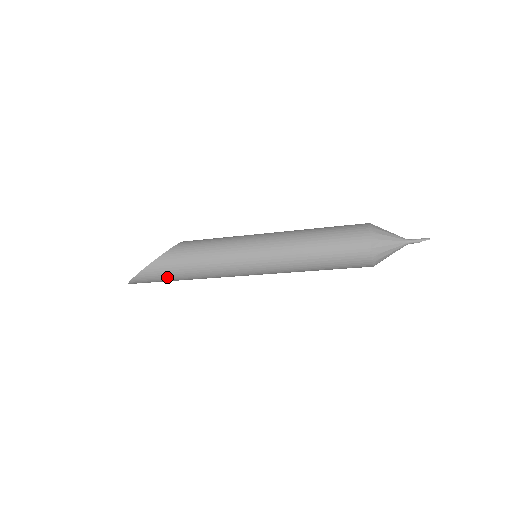
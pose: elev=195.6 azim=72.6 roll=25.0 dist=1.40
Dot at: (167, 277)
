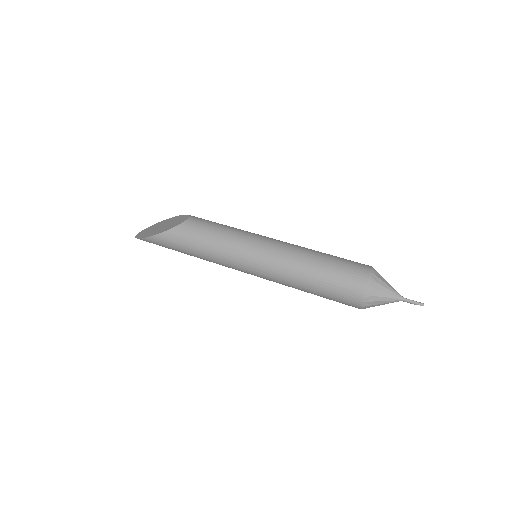
Dot at: occluded
